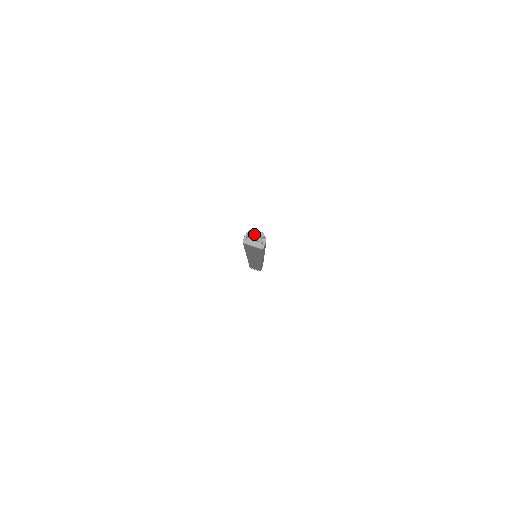
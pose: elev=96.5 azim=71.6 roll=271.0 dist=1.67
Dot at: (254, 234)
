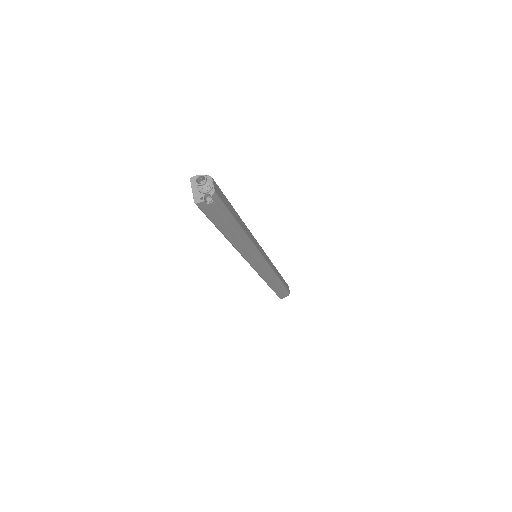
Dot at: (202, 178)
